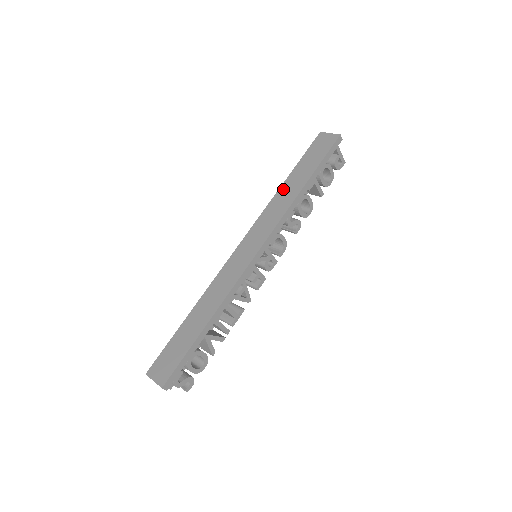
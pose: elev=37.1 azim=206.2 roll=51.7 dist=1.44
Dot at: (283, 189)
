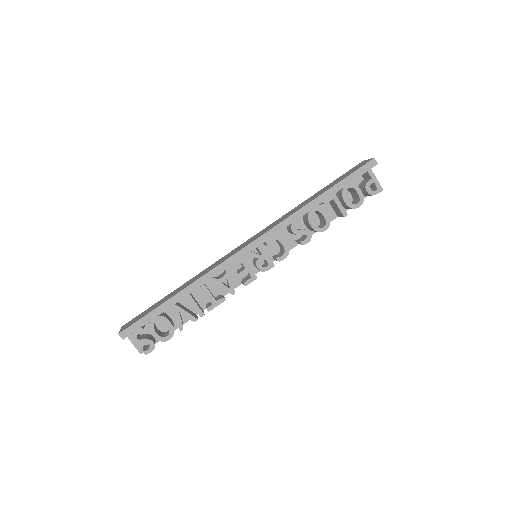
Dot at: (303, 202)
